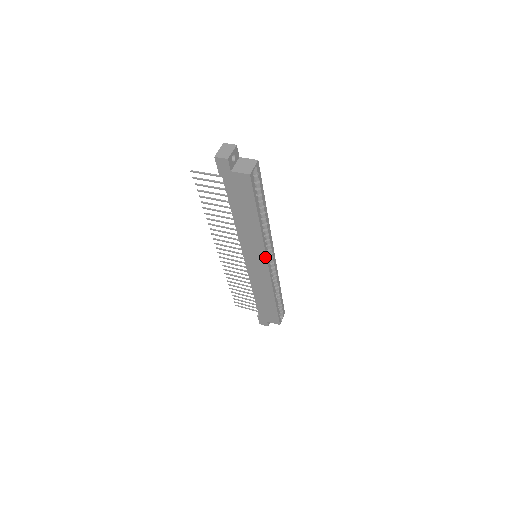
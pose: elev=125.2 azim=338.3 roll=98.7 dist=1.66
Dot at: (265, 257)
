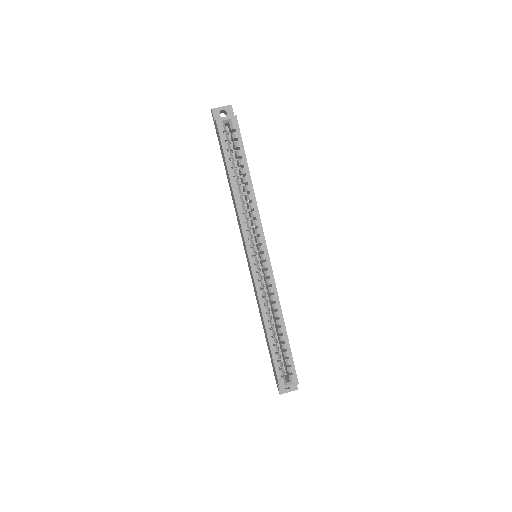
Dot at: (246, 245)
